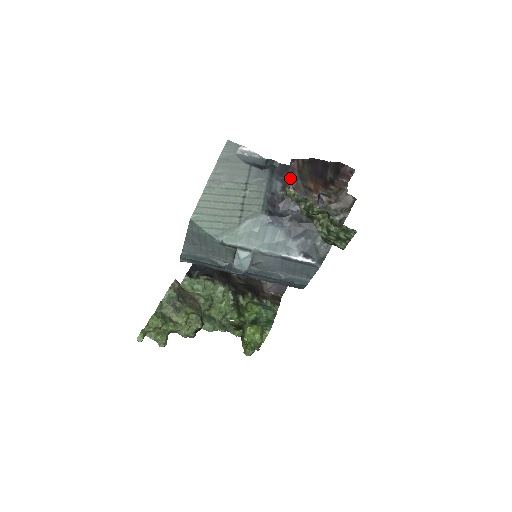
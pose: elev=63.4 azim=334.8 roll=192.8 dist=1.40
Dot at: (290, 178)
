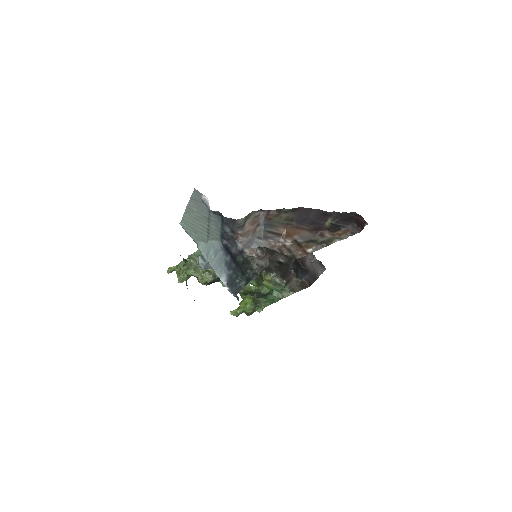
Dot at: (238, 227)
